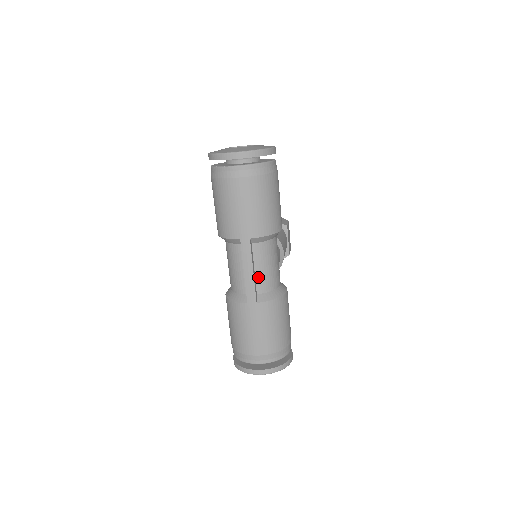
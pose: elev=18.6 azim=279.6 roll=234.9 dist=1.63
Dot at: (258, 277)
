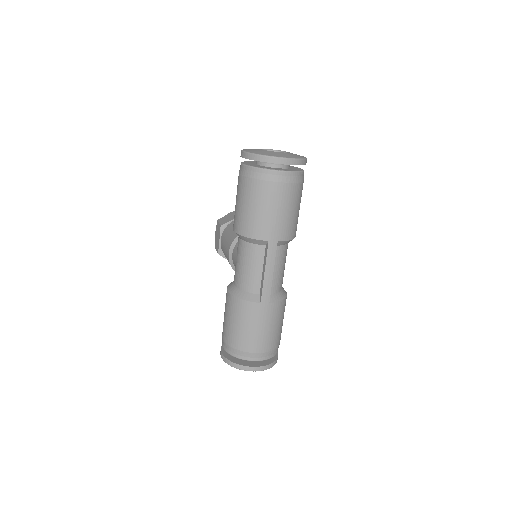
Dot at: (273, 278)
